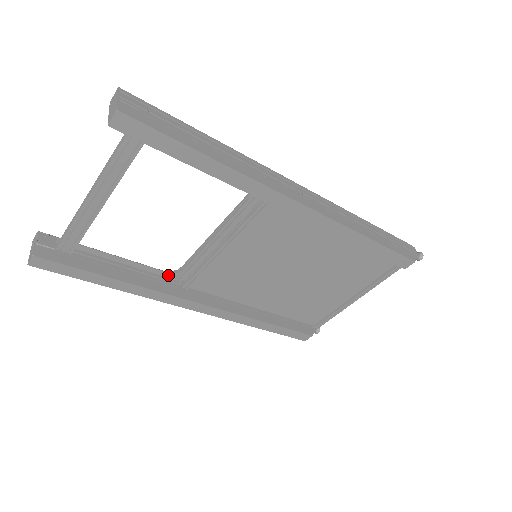
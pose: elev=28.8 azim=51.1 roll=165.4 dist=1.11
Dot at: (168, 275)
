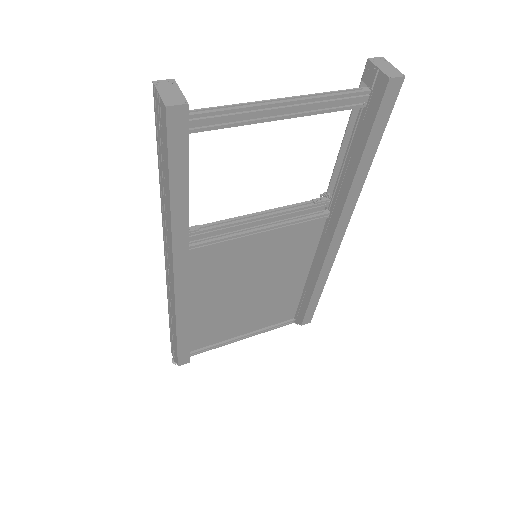
Dot at: occluded
